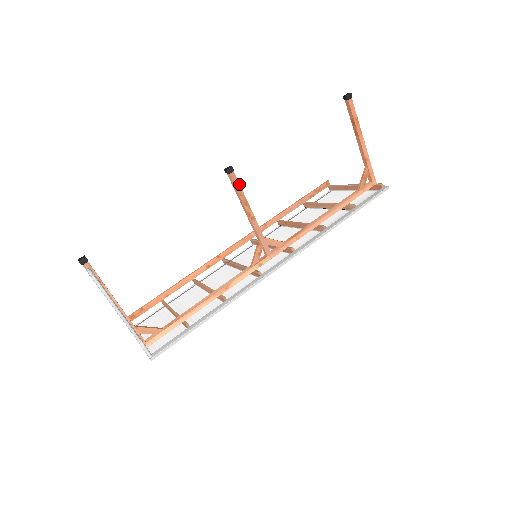
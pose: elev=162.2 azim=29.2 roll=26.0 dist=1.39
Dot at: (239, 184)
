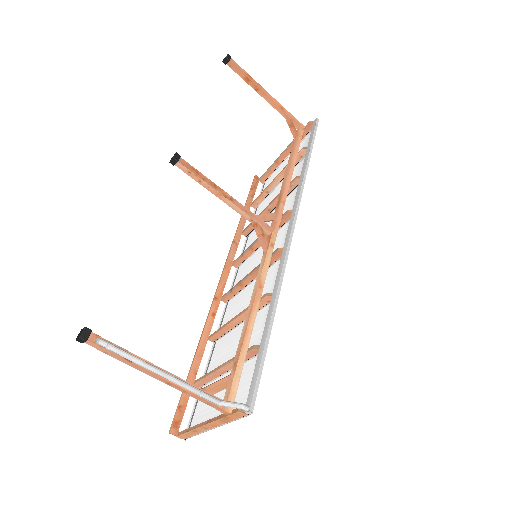
Dot at: (194, 169)
